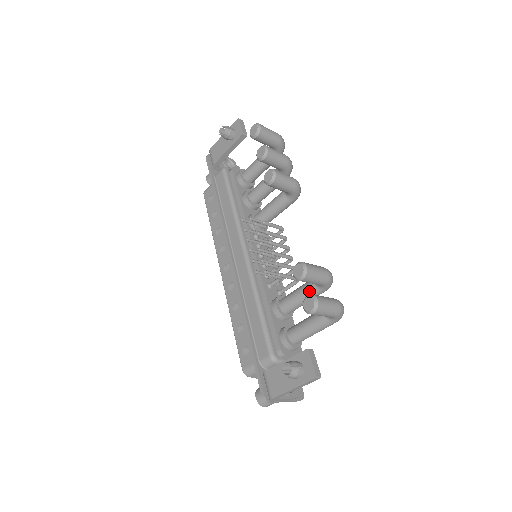
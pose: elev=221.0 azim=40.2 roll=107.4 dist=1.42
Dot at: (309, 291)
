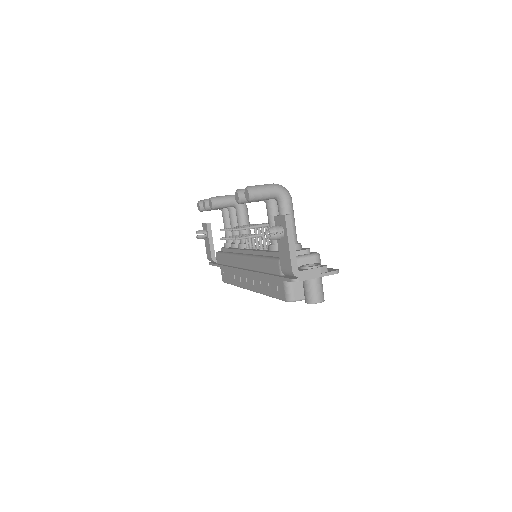
Dot at: (269, 211)
